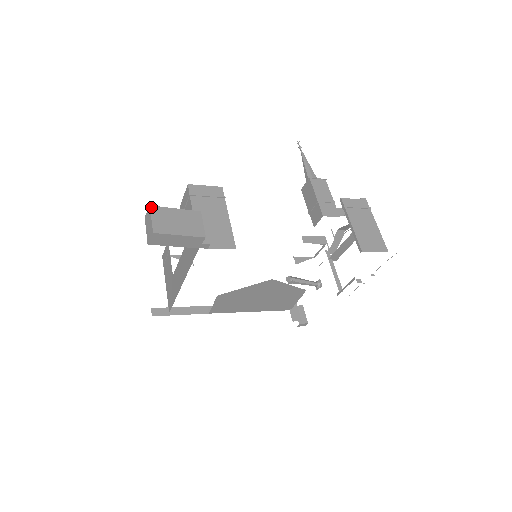
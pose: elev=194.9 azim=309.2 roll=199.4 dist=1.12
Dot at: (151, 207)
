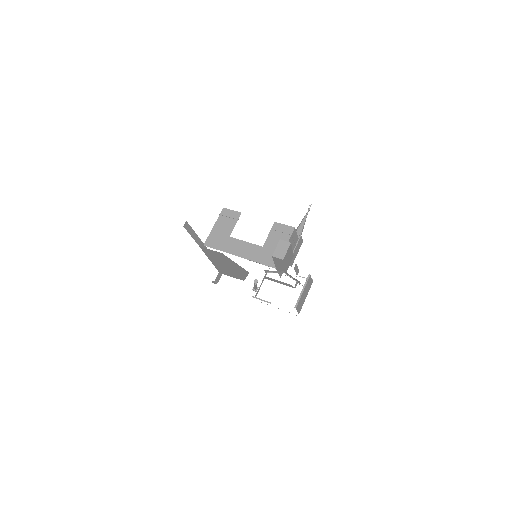
Dot at: occluded
